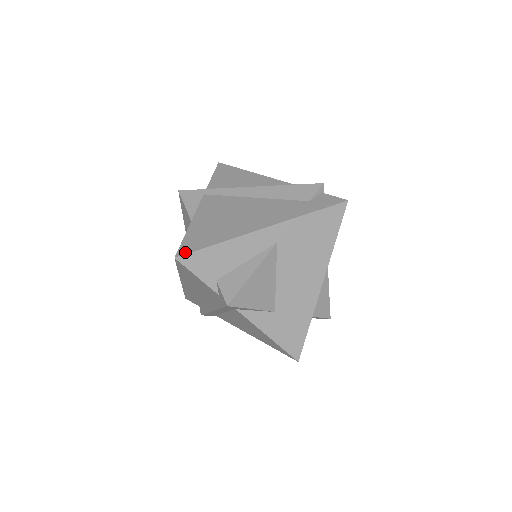
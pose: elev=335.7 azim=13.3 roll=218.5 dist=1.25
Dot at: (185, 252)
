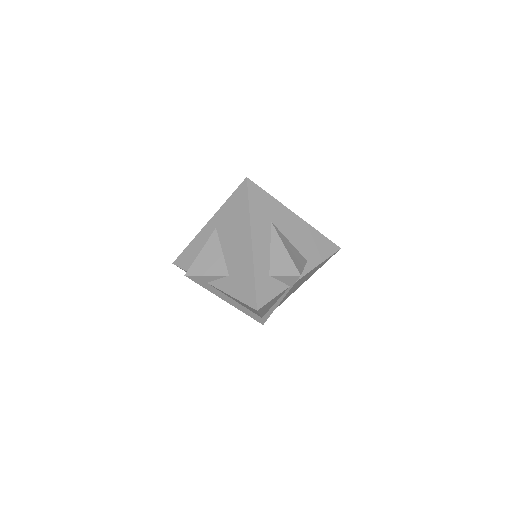
Dot at: (177, 258)
